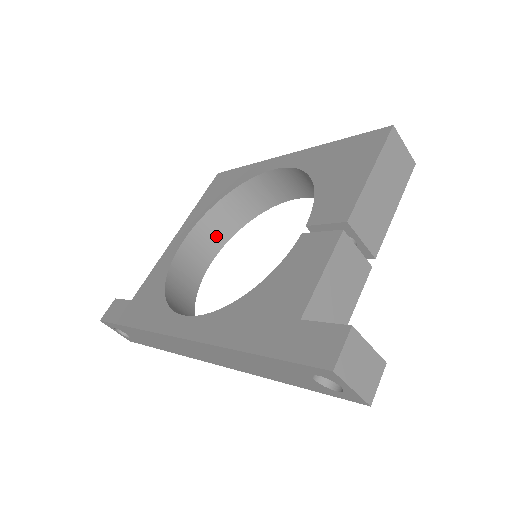
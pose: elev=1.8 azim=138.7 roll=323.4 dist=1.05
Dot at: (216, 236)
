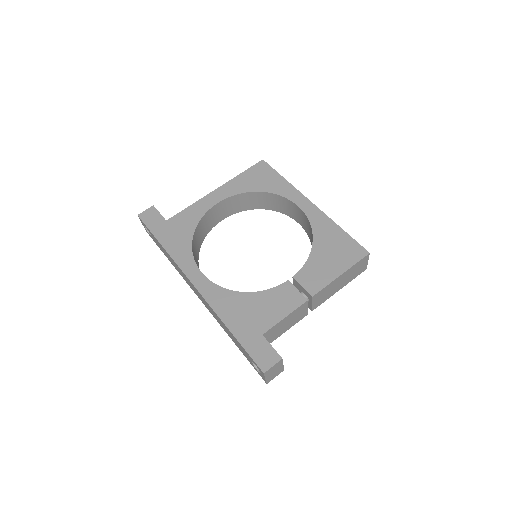
Dot at: (237, 206)
